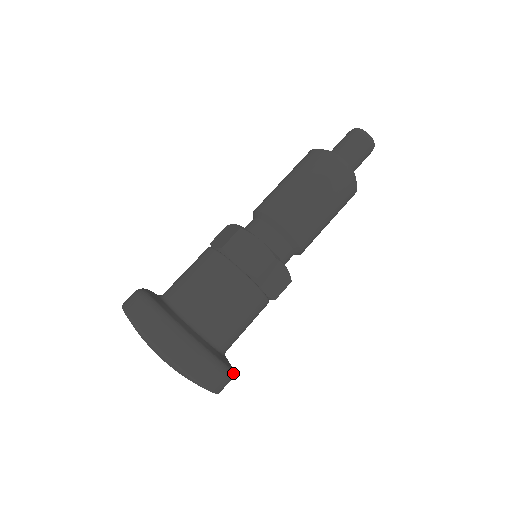
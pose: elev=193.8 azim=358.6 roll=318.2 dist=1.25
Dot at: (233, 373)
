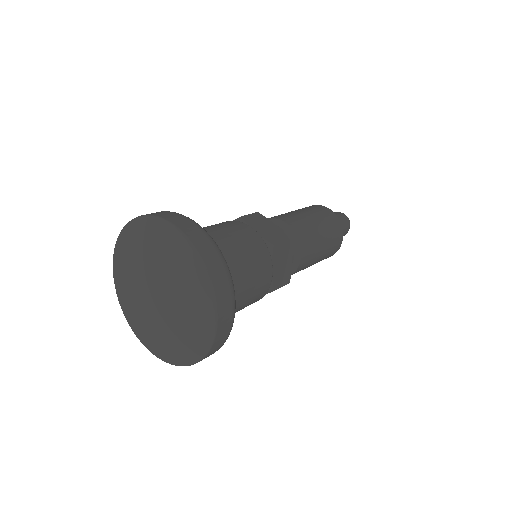
Dot at: (228, 335)
